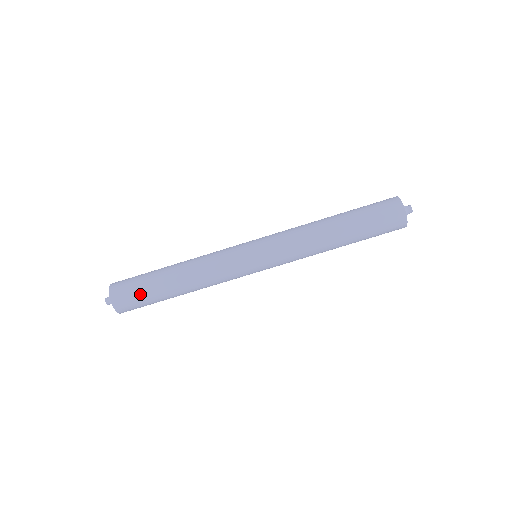
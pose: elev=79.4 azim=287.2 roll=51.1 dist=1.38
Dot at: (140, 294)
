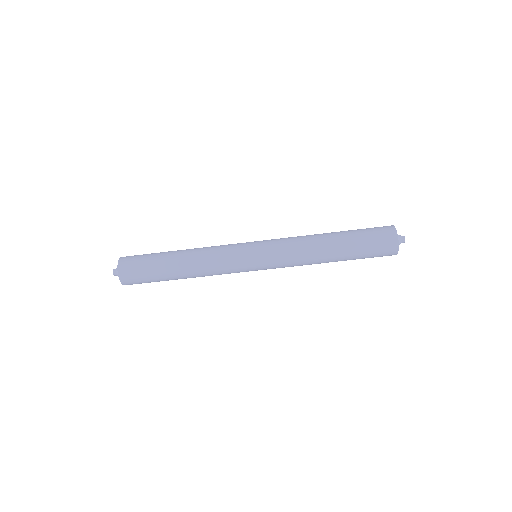
Dot at: (146, 276)
